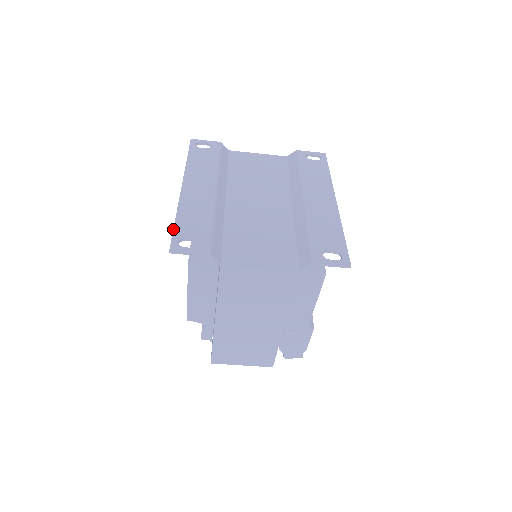
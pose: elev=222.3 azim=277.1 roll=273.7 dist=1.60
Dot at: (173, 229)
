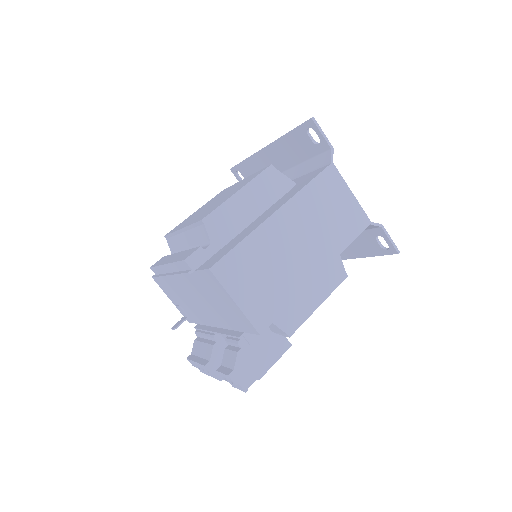
Dot at: (297, 126)
